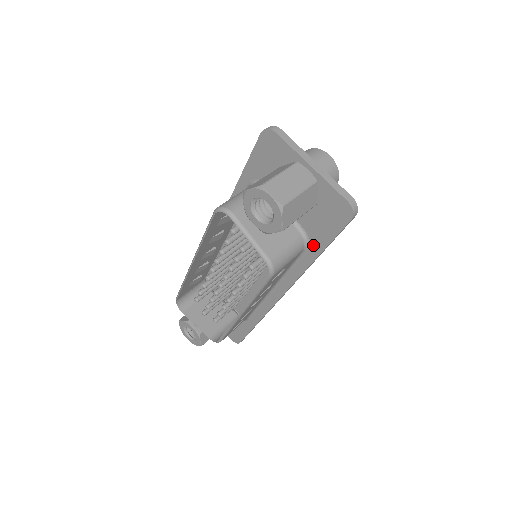
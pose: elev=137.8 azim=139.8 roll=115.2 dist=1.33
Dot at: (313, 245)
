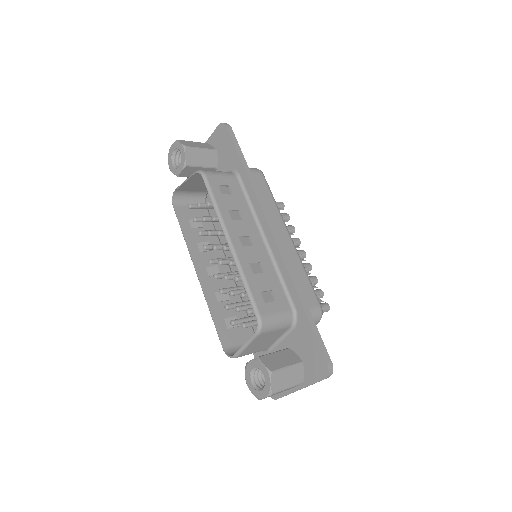
Dot at: (237, 167)
